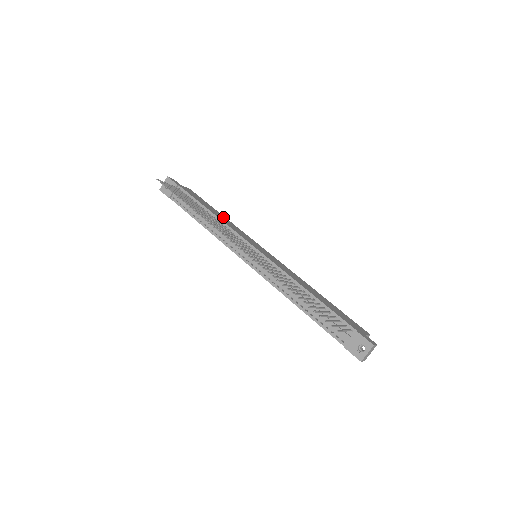
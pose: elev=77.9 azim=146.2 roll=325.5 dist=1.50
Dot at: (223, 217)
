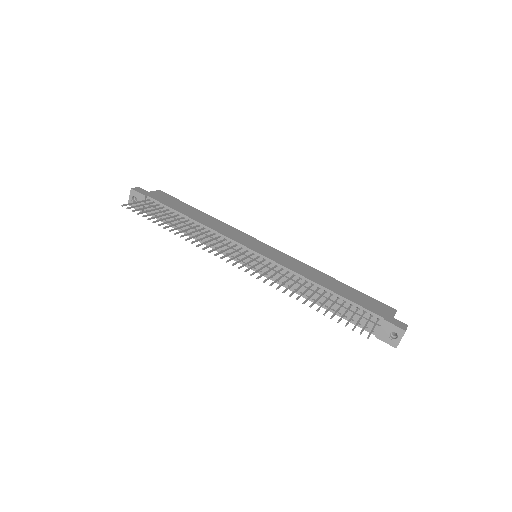
Dot at: (206, 217)
